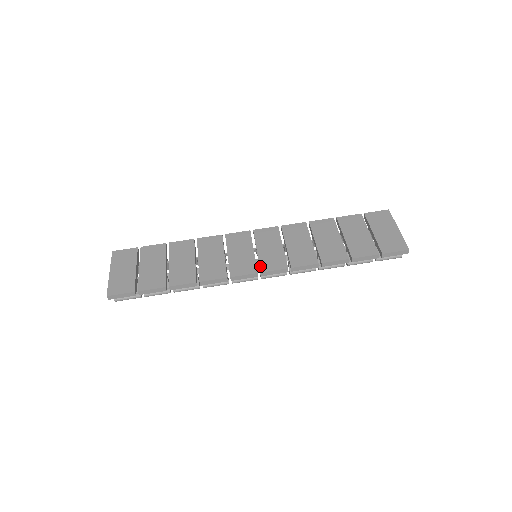
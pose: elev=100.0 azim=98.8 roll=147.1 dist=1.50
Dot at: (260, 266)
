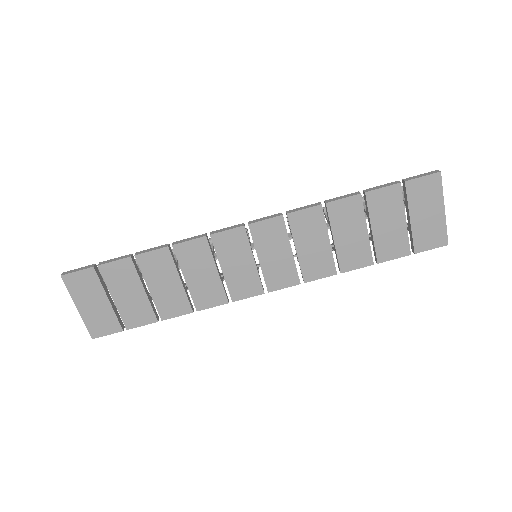
Dot at: (266, 284)
